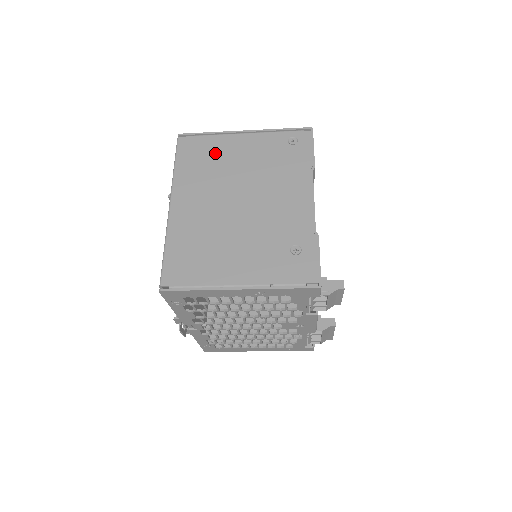
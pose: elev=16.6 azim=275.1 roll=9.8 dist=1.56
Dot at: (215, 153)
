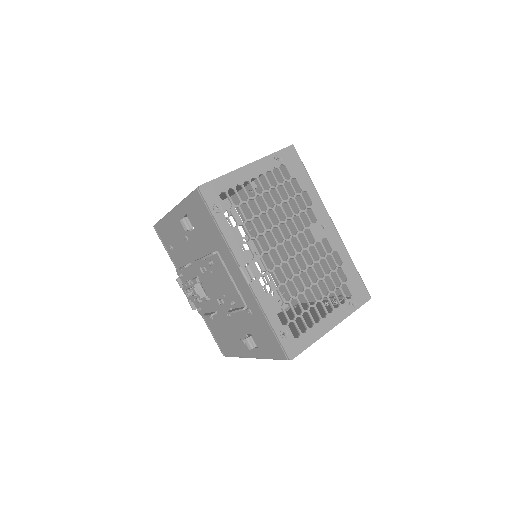
Dot at: occluded
